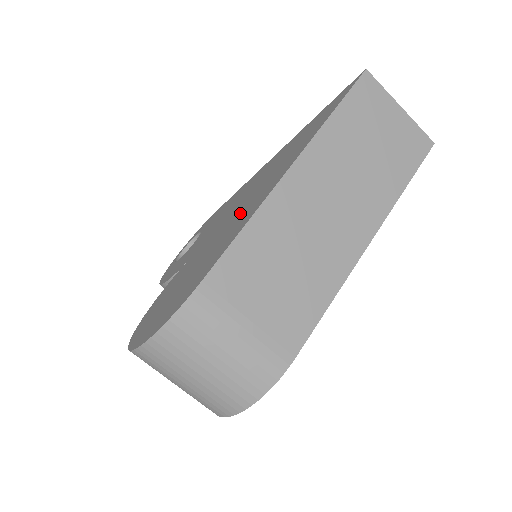
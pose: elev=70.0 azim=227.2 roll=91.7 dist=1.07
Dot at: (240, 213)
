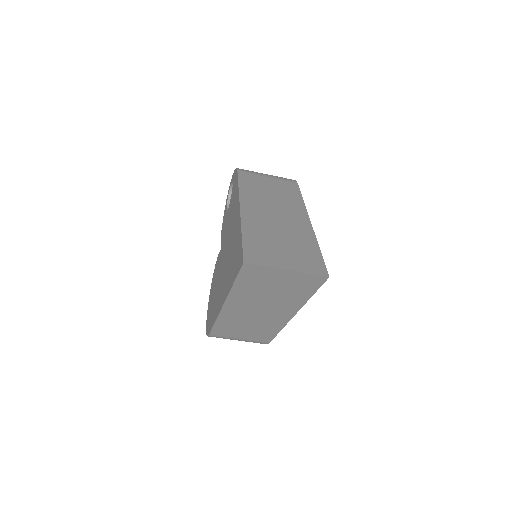
Dot at: (221, 281)
